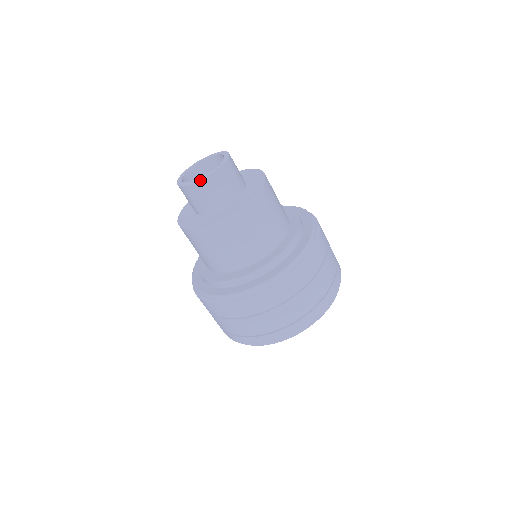
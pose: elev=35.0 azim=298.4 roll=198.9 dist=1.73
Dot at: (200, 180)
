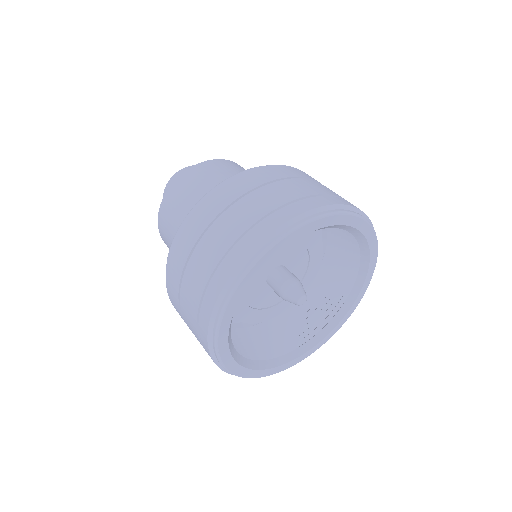
Dot at: (168, 182)
